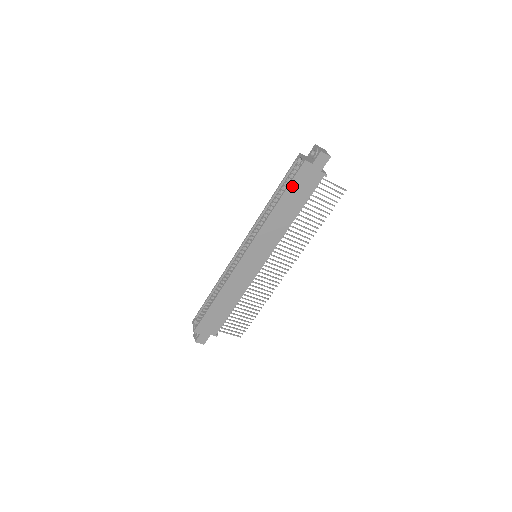
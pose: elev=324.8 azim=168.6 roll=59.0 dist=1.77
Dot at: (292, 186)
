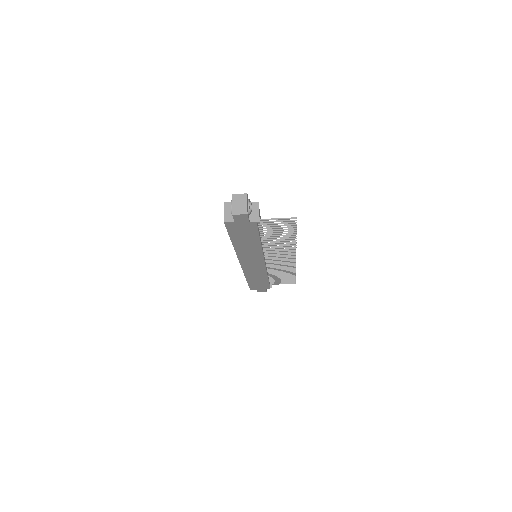
Dot at: (232, 234)
